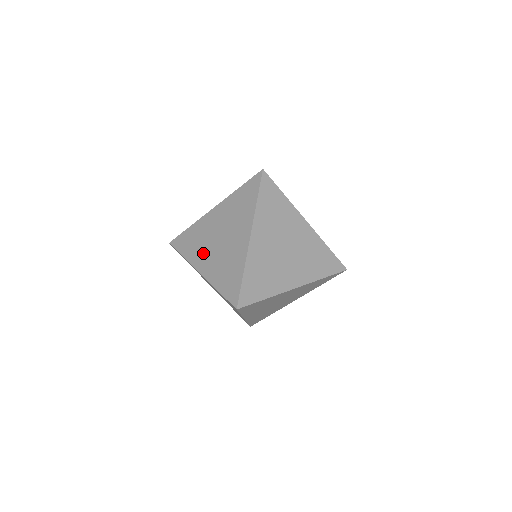
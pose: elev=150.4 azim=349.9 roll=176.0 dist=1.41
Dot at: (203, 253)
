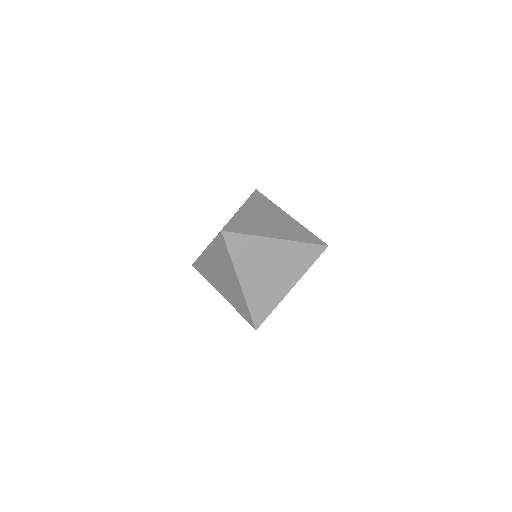
Dot at: occluded
